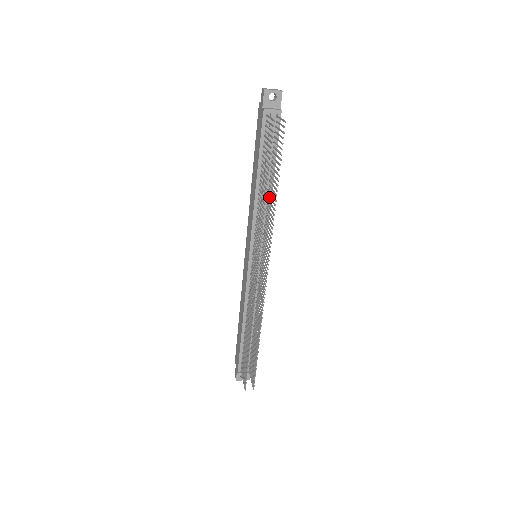
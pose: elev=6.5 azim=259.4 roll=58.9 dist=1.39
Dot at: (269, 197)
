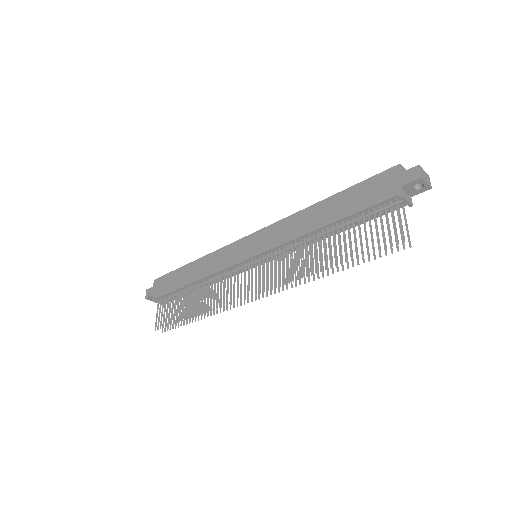
Dot at: occluded
